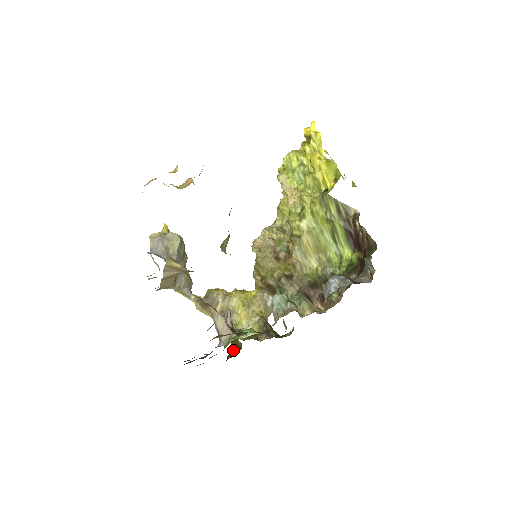
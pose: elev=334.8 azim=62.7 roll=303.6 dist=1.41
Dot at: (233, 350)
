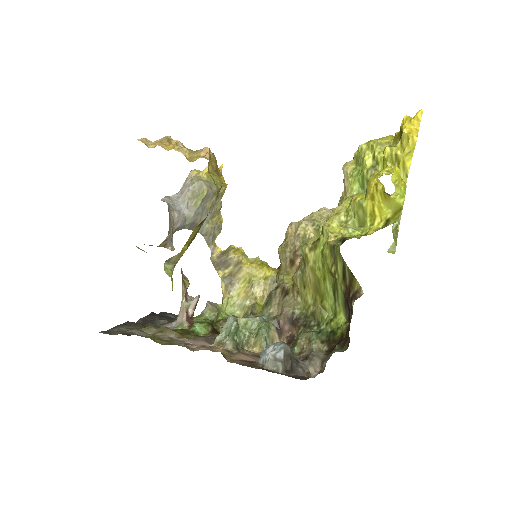
Dot at: occluded
